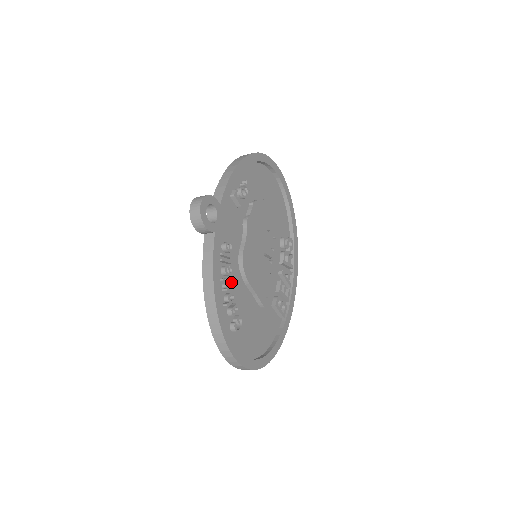
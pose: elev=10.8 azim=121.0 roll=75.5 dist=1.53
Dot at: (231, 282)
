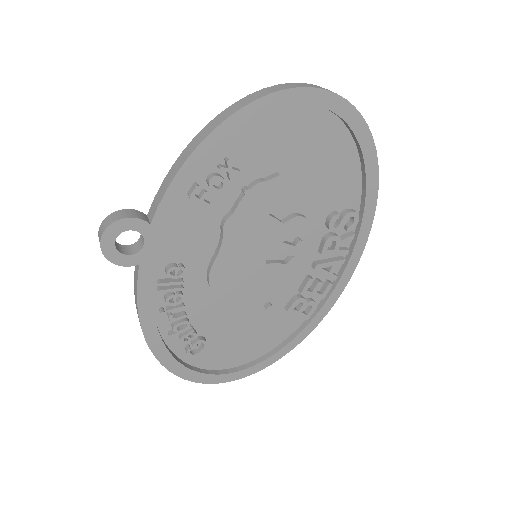
Dot at: (189, 304)
